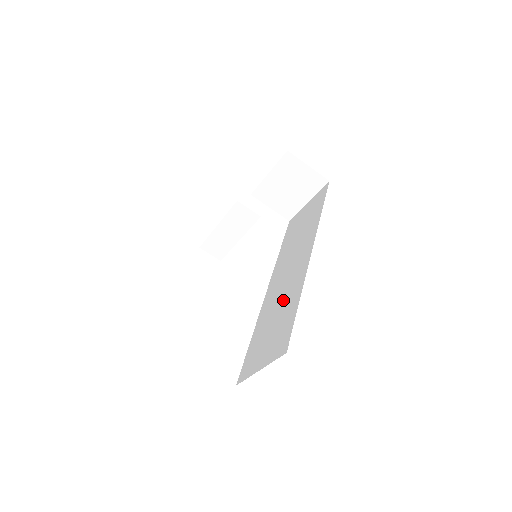
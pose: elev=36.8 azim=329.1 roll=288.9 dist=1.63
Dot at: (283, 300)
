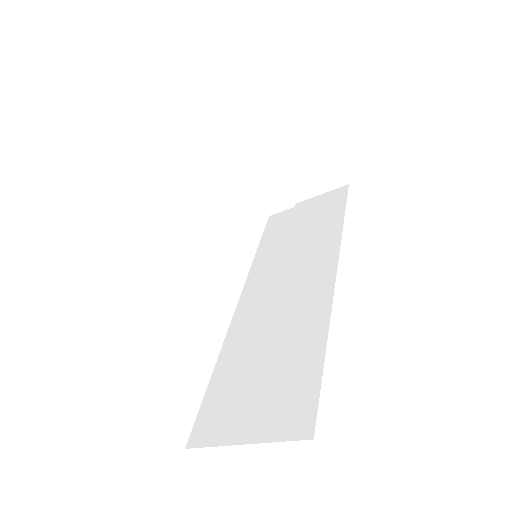
Dot at: (283, 333)
